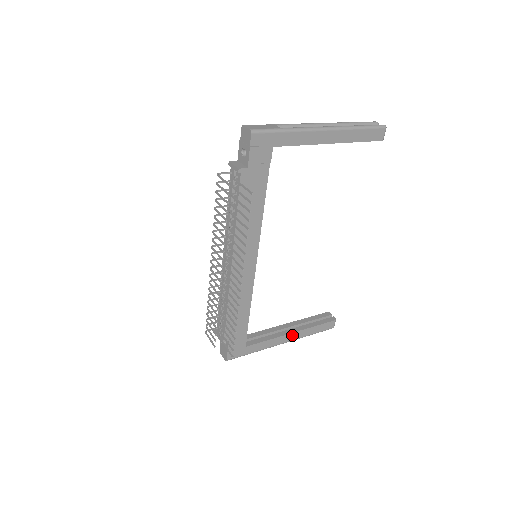
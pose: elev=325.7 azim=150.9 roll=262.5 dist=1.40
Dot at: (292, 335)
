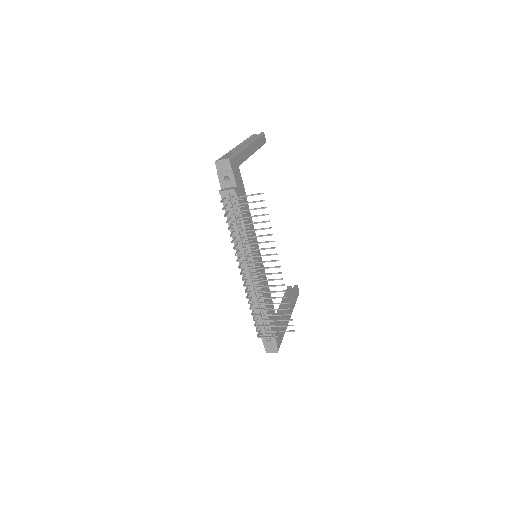
Dot at: (290, 310)
